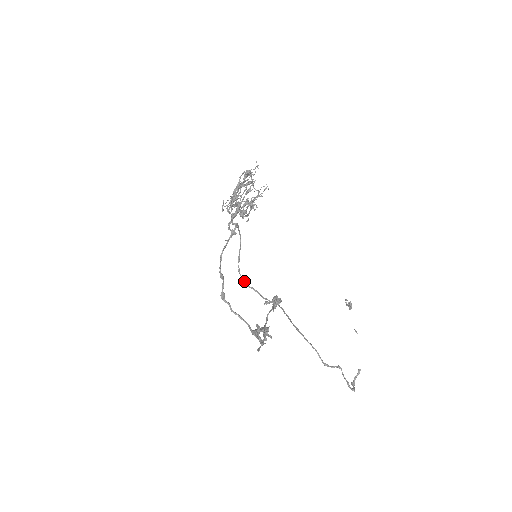
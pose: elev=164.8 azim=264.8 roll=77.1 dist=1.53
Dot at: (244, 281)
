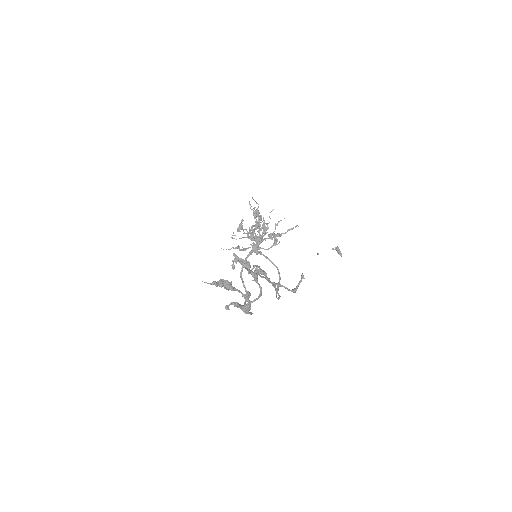
Dot at: (277, 298)
